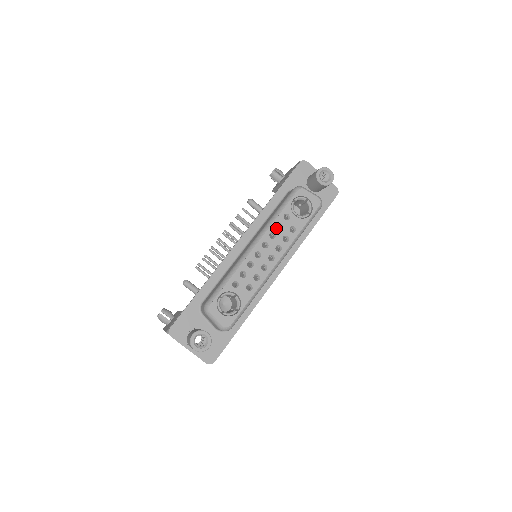
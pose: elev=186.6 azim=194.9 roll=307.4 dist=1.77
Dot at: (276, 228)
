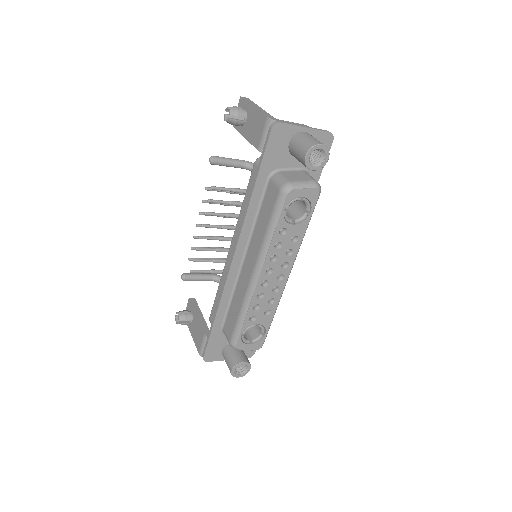
Dot at: (275, 250)
